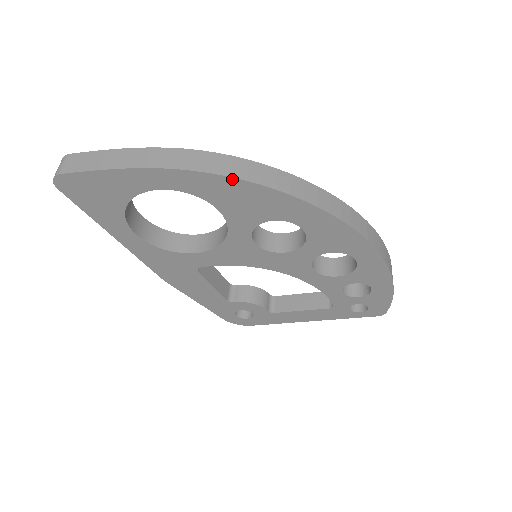
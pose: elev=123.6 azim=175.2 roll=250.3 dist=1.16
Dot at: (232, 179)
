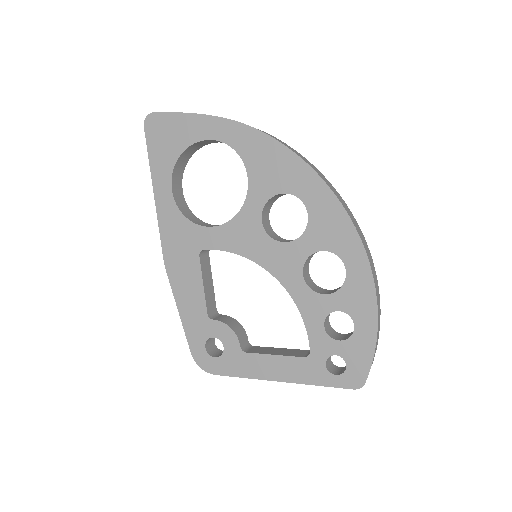
Dot at: (269, 137)
